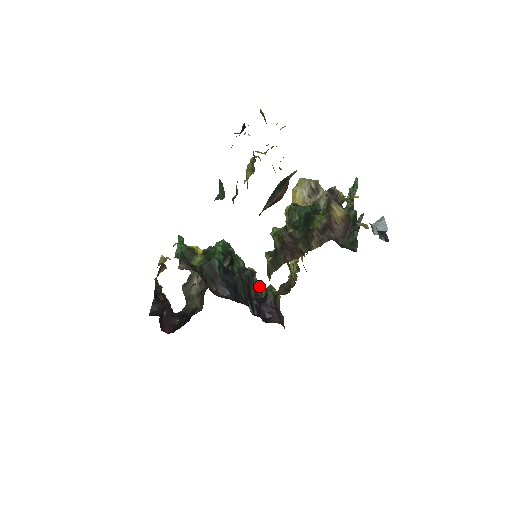
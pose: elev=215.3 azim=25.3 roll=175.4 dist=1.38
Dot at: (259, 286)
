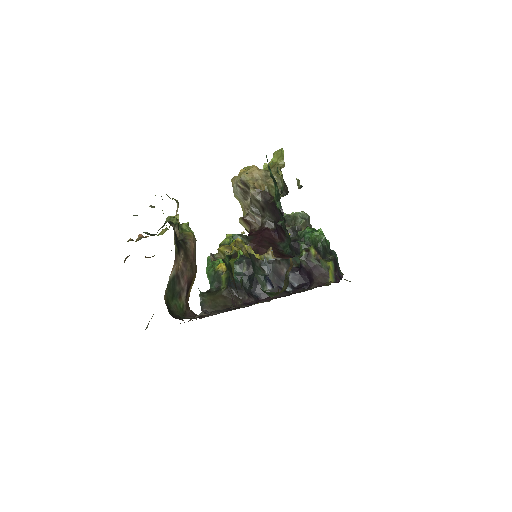
Dot at: (303, 237)
